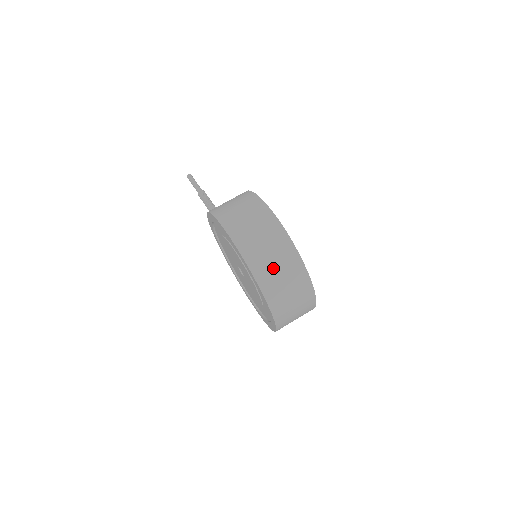
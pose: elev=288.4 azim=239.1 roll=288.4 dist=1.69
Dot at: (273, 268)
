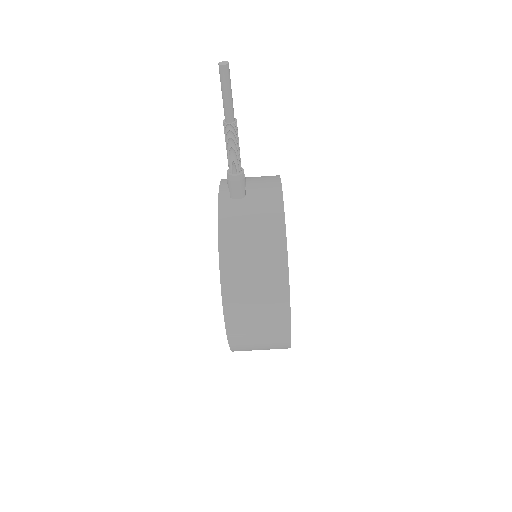
Dot at: occluded
